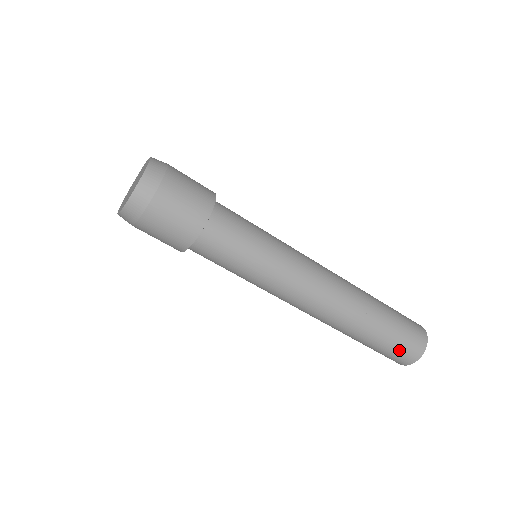
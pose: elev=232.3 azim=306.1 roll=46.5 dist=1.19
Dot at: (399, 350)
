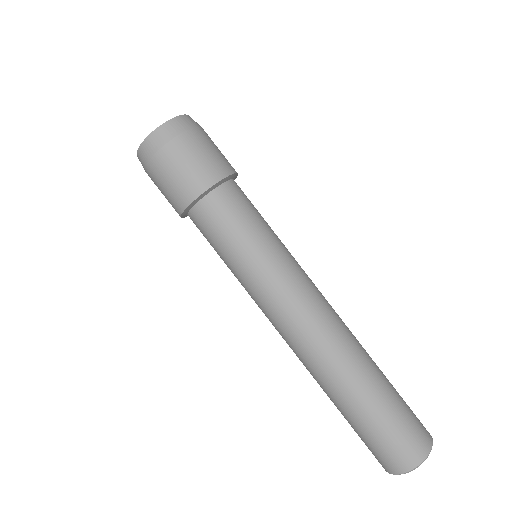
Dot at: (411, 419)
